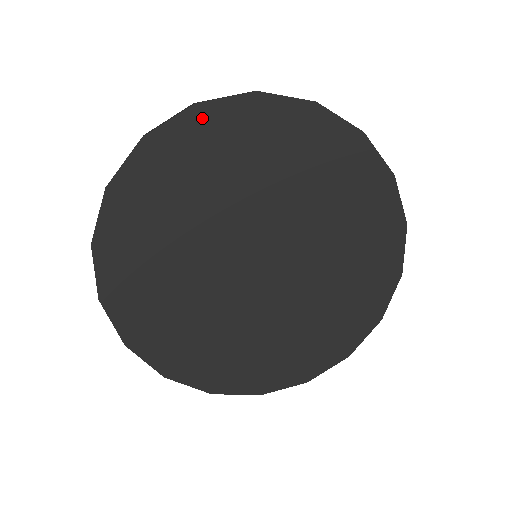
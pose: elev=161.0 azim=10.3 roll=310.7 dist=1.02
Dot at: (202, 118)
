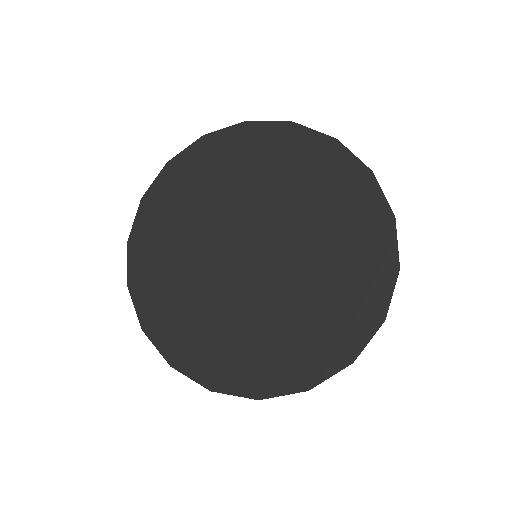
Dot at: (174, 169)
